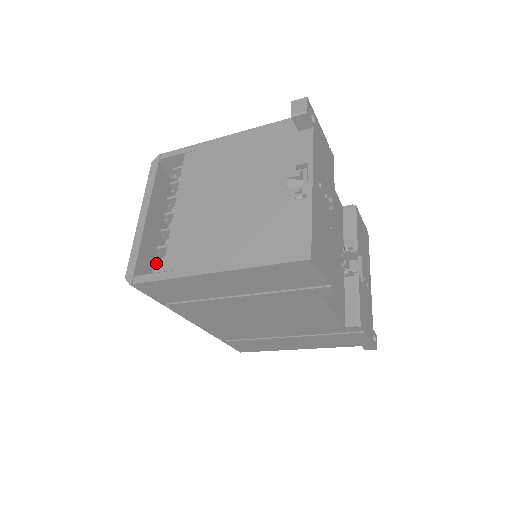
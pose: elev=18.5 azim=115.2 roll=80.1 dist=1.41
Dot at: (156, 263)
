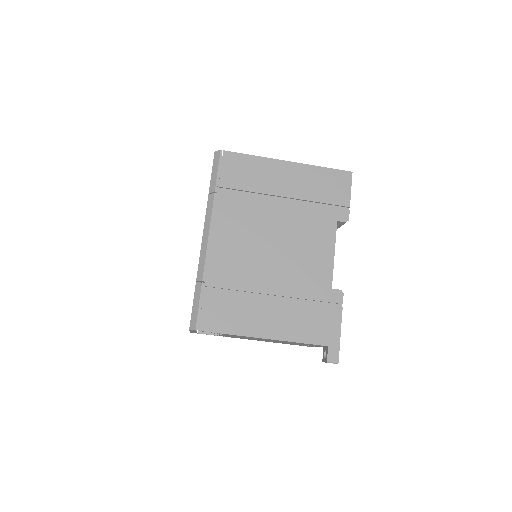
Dot at: occluded
